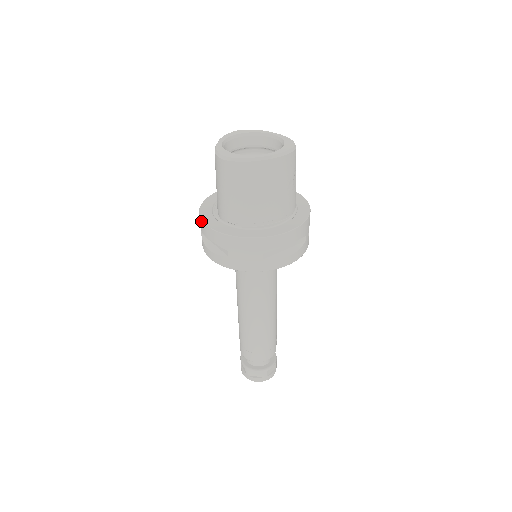
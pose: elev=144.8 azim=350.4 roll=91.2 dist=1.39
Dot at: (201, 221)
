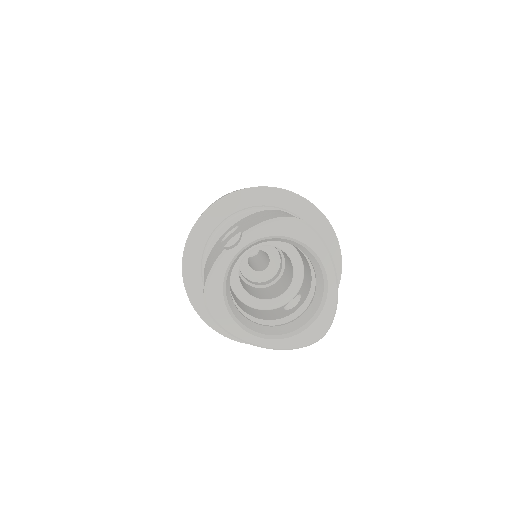
Dot at: occluded
